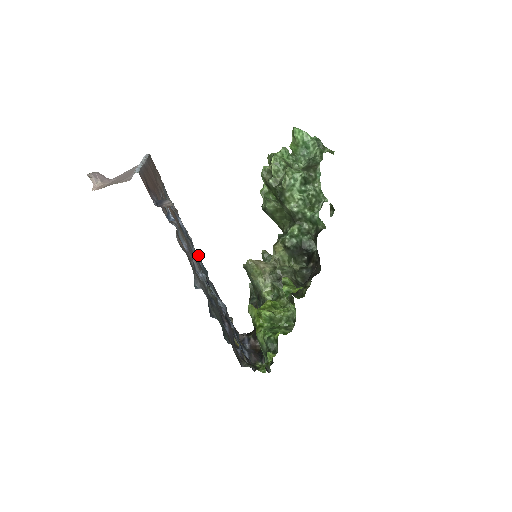
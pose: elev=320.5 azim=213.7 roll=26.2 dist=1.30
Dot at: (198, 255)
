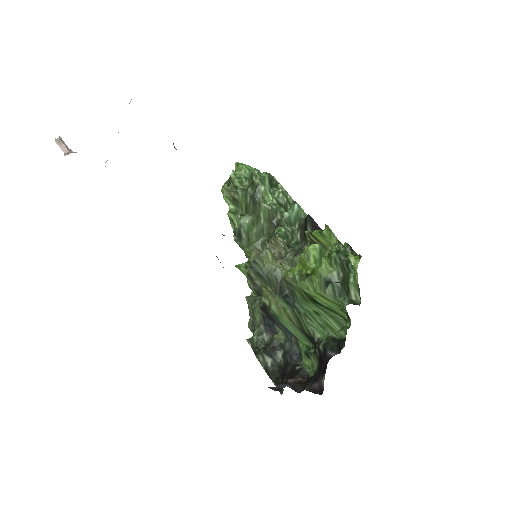
Dot at: occluded
